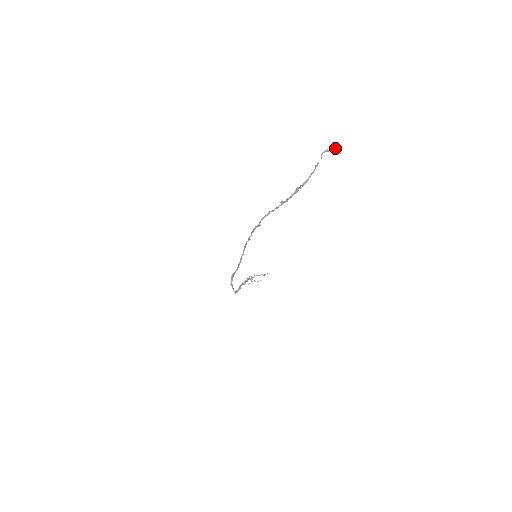
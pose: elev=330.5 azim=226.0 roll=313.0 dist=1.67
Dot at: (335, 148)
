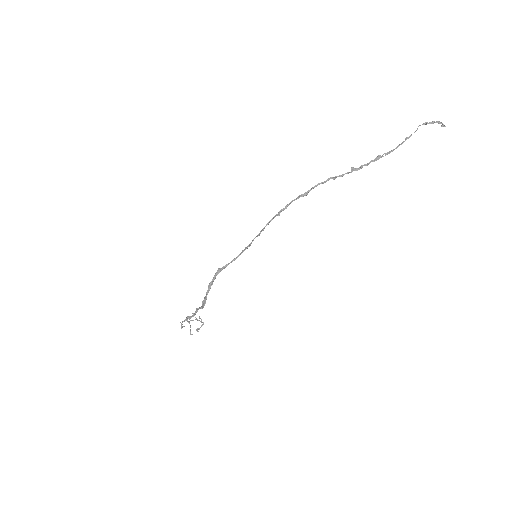
Dot at: (439, 121)
